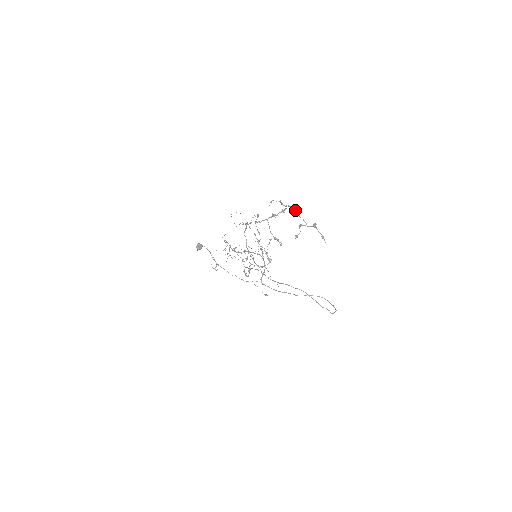
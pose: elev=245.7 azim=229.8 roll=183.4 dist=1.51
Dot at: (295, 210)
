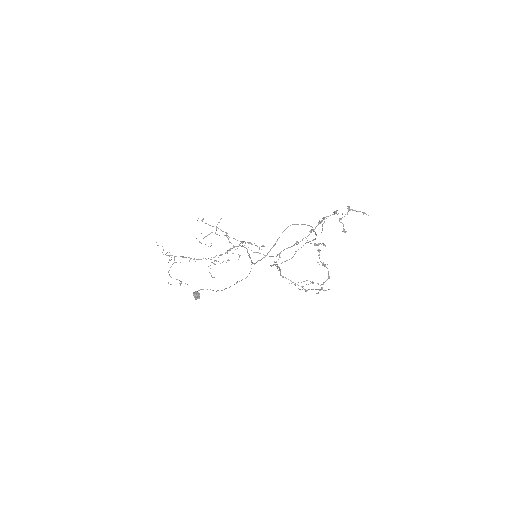
Dot at: occluded
